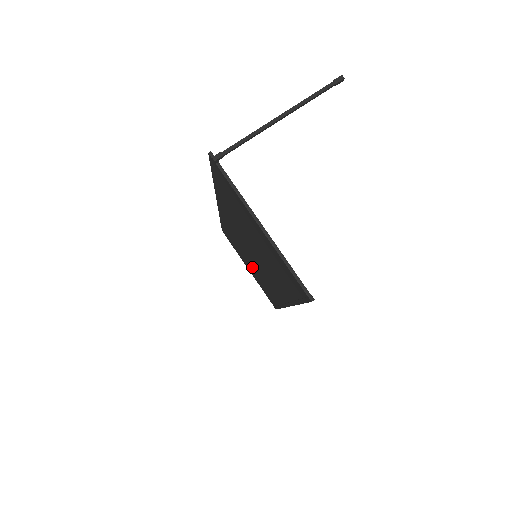
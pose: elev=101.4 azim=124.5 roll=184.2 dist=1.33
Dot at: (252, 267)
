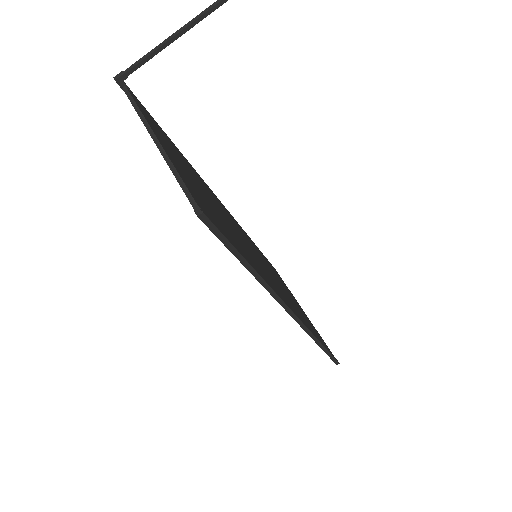
Dot at: occluded
